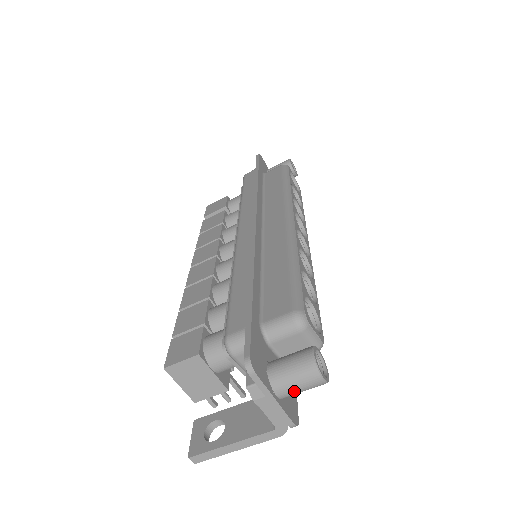
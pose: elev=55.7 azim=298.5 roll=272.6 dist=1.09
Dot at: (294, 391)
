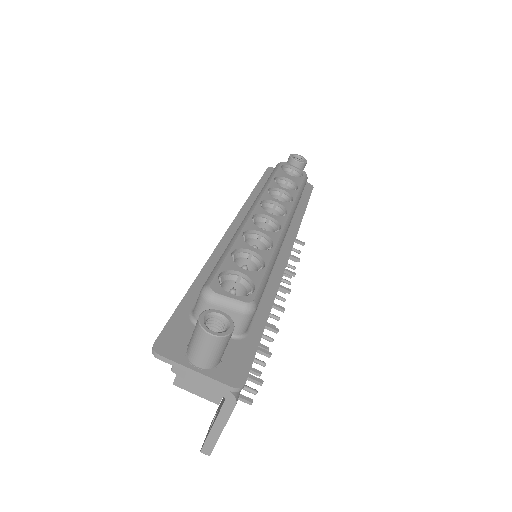
Dot at: (206, 357)
